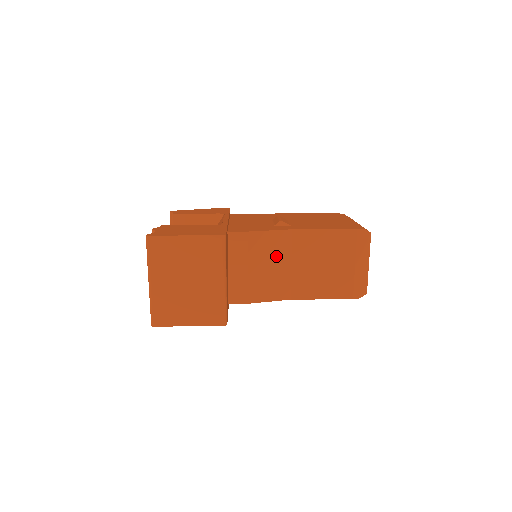
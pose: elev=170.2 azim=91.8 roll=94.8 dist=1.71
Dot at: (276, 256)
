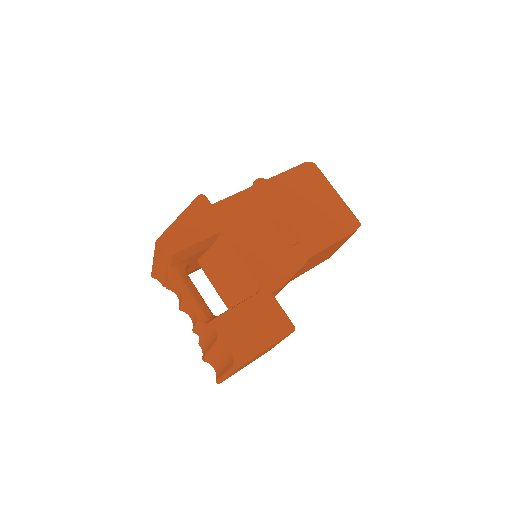
Dot at: occluded
